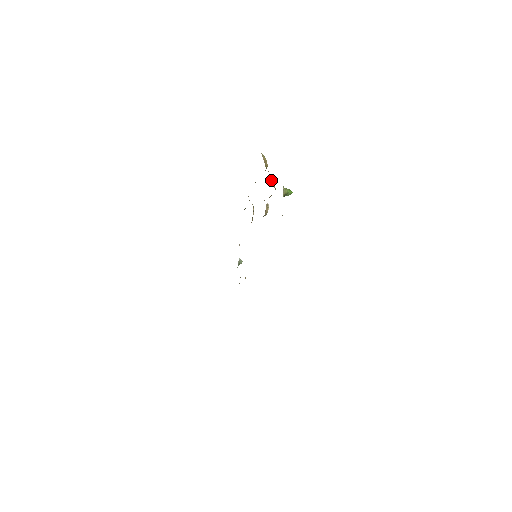
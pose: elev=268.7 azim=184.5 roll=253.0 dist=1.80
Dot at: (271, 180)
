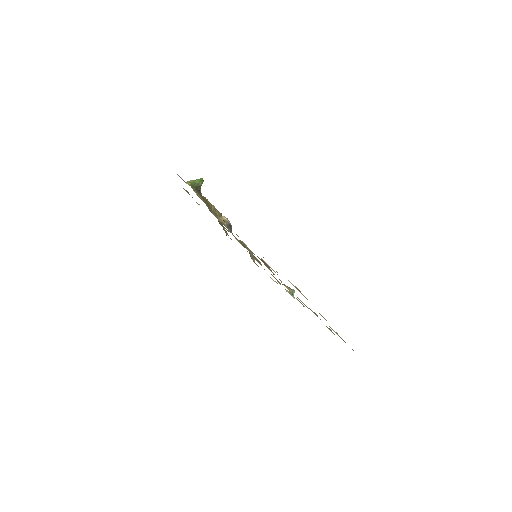
Dot at: occluded
